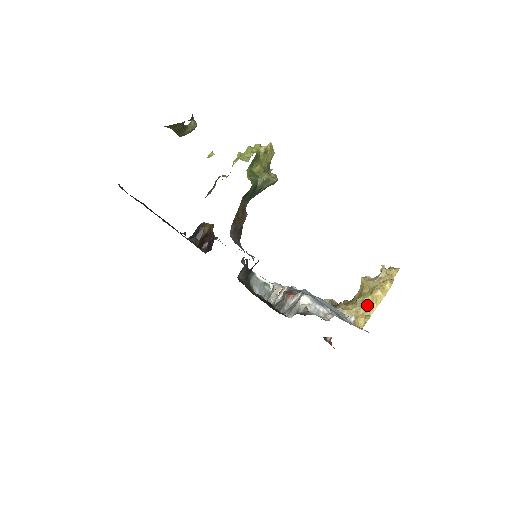
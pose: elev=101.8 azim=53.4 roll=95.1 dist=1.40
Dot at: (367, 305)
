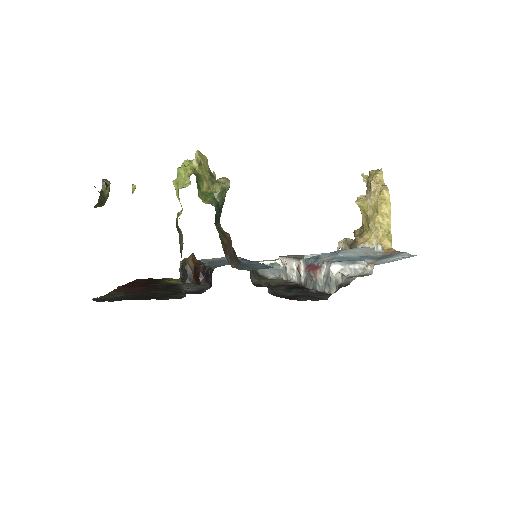
Dot at: (381, 225)
